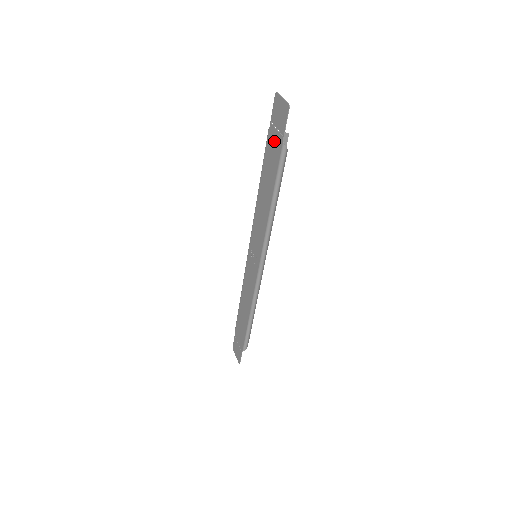
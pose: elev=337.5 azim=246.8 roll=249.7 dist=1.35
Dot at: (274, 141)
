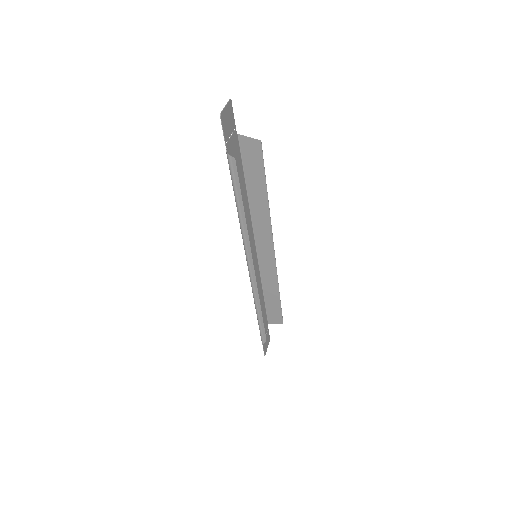
Dot at: (232, 147)
